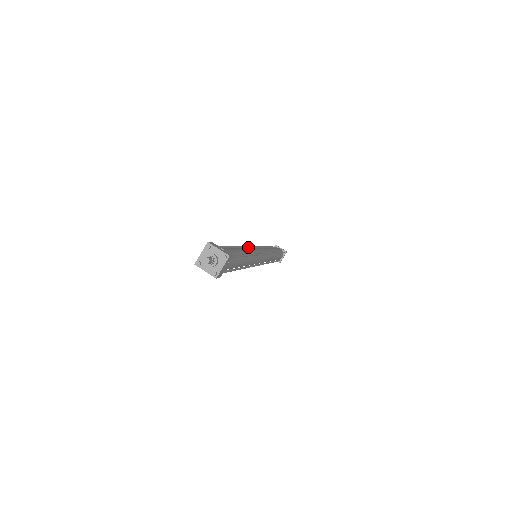
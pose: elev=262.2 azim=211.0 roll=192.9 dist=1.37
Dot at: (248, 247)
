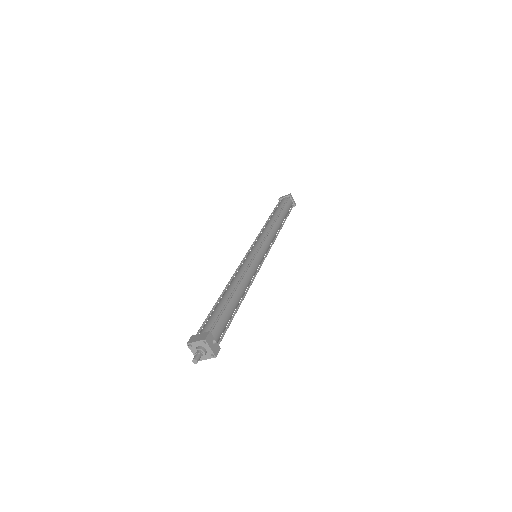
Dot at: (251, 263)
